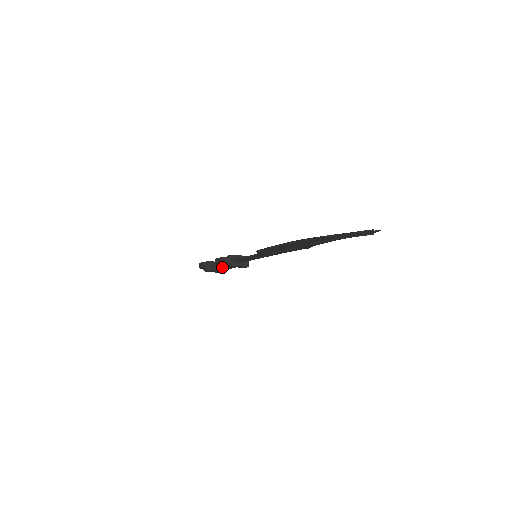
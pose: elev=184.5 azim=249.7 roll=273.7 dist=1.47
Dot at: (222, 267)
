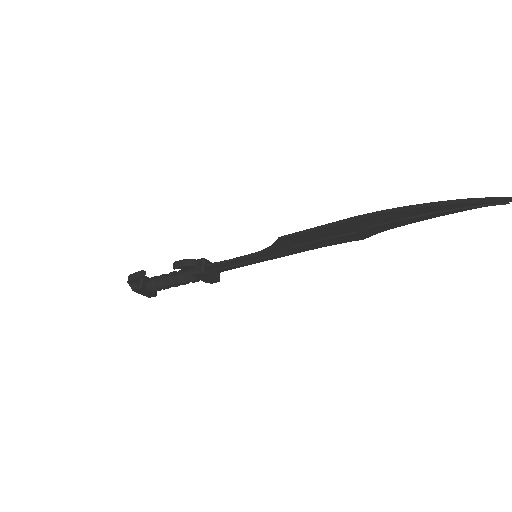
Dot at: (172, 281)
